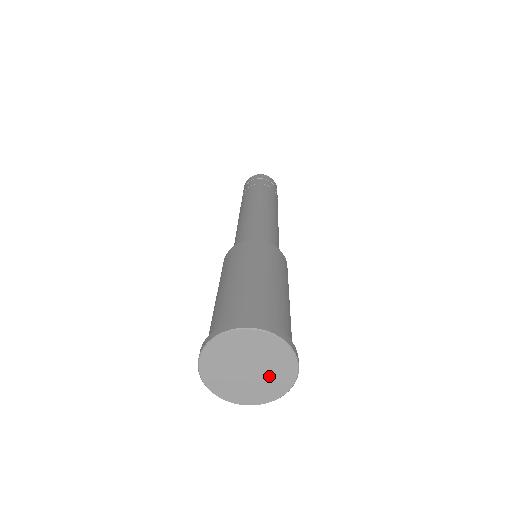
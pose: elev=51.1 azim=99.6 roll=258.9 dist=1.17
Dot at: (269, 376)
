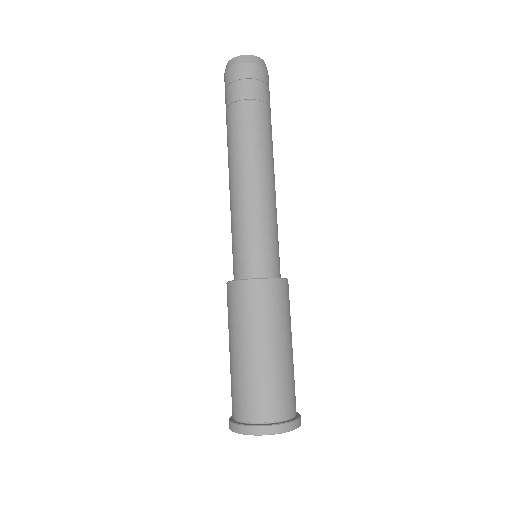
Dot at: occluded
